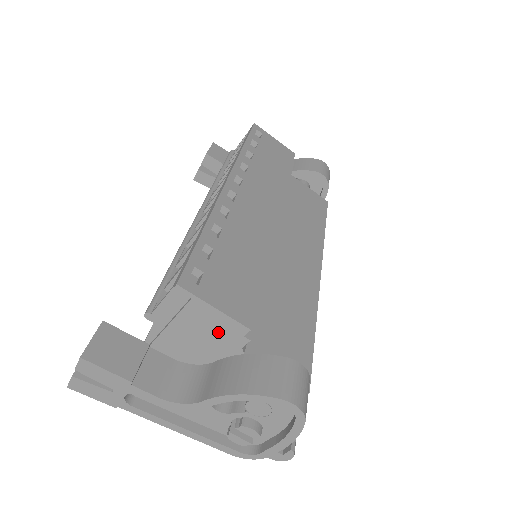
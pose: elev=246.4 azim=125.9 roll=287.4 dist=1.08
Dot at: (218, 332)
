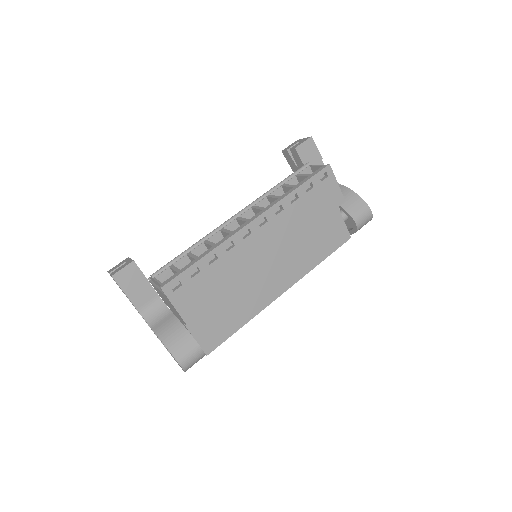
Dot at: (175, 311)
